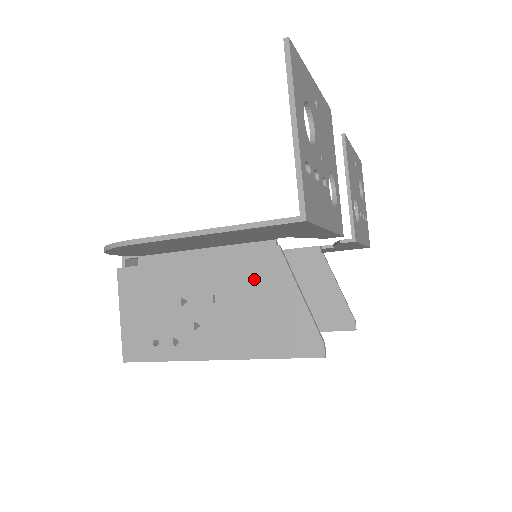
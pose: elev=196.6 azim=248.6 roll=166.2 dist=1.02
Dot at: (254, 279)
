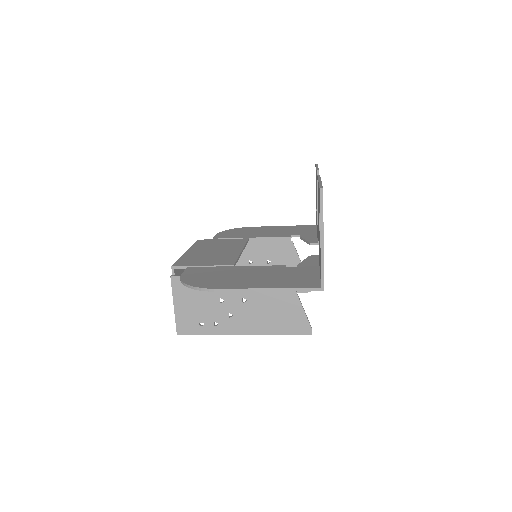
Dot at: (271, 291)
